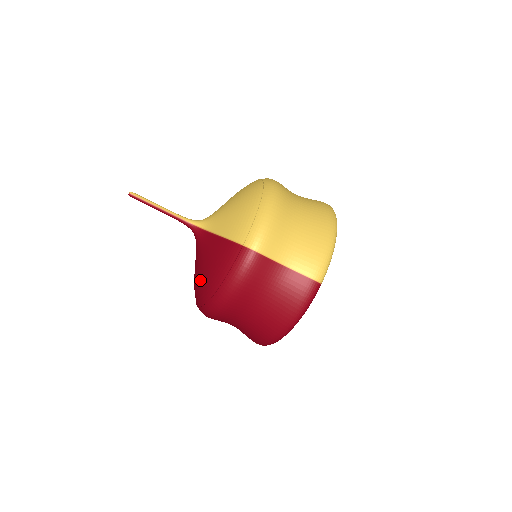
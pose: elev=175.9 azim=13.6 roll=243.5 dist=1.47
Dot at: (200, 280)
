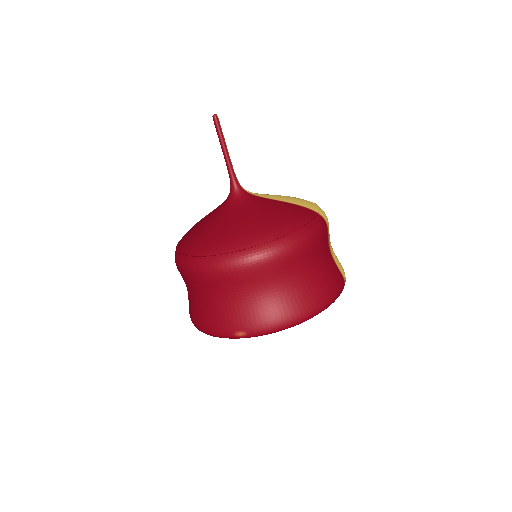
Dot at: (253, 225)
